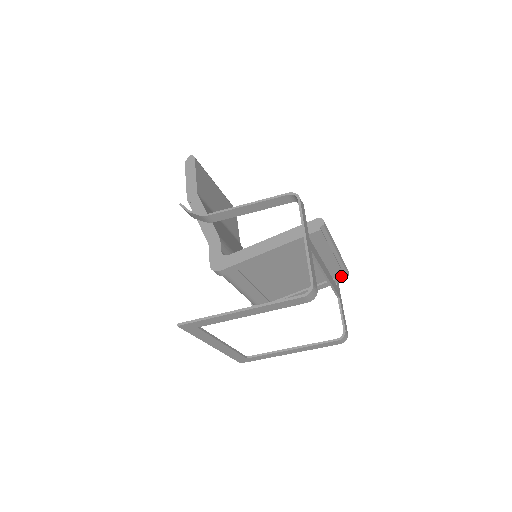
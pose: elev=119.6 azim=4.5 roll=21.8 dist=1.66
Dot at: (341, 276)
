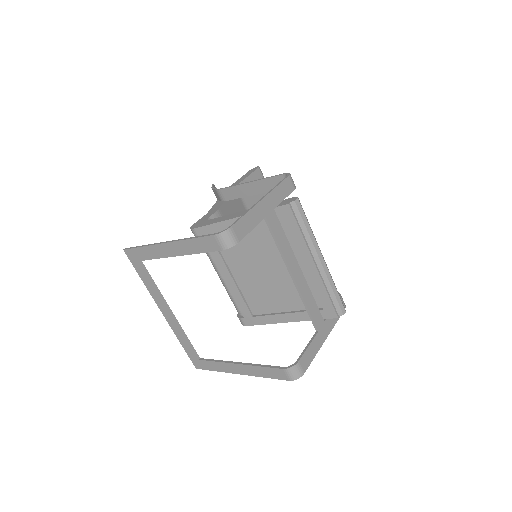
Dot at: (330, 307)
